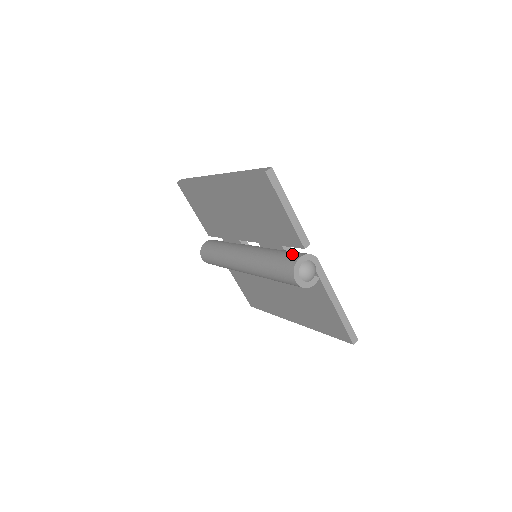
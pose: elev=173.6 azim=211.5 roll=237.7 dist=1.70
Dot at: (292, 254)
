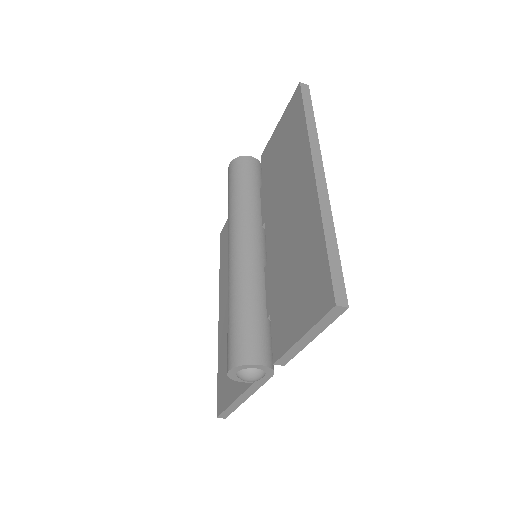
Dot at: (262, 344)
